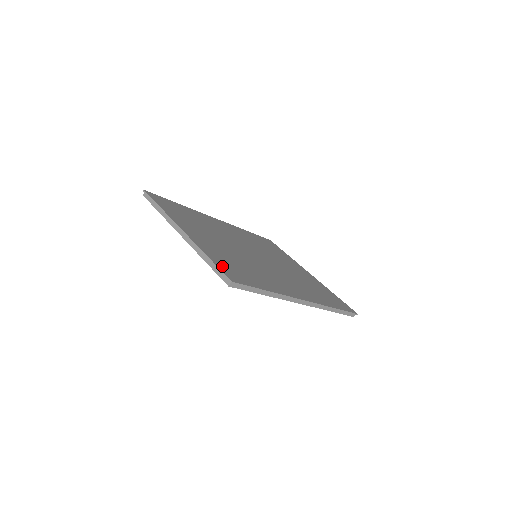
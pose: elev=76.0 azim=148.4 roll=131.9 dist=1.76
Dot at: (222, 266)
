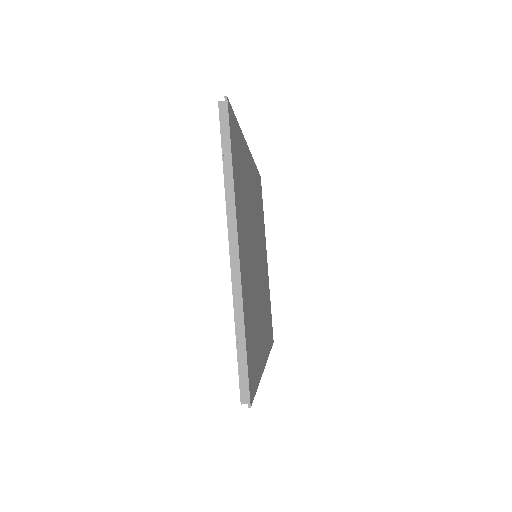
Dot at: (249, 357)
